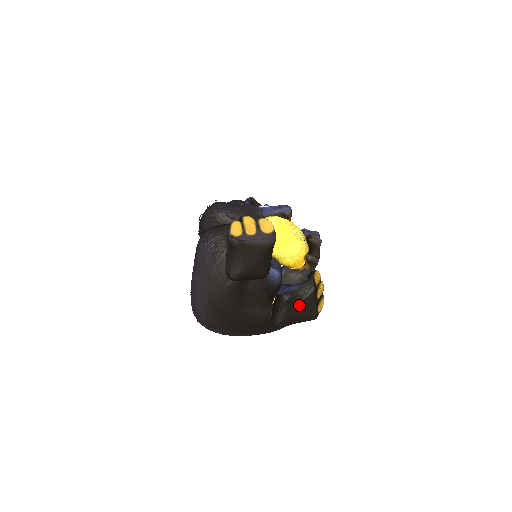
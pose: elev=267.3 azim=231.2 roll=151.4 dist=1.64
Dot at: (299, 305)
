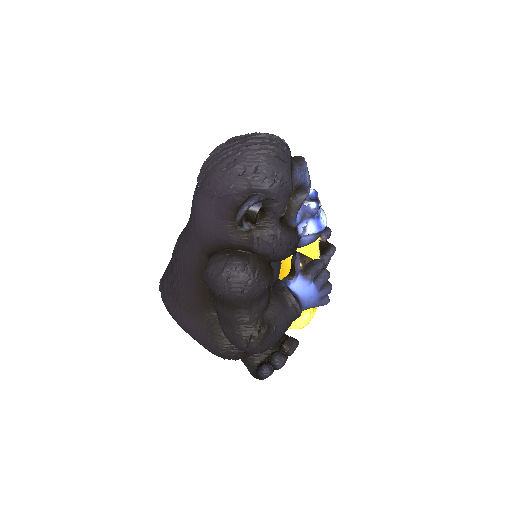
Dot at: occluded
